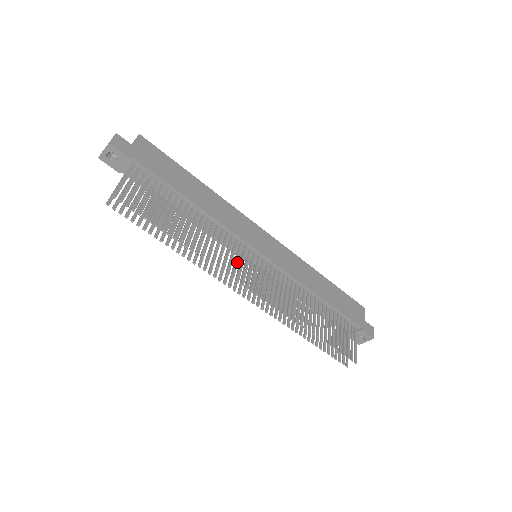
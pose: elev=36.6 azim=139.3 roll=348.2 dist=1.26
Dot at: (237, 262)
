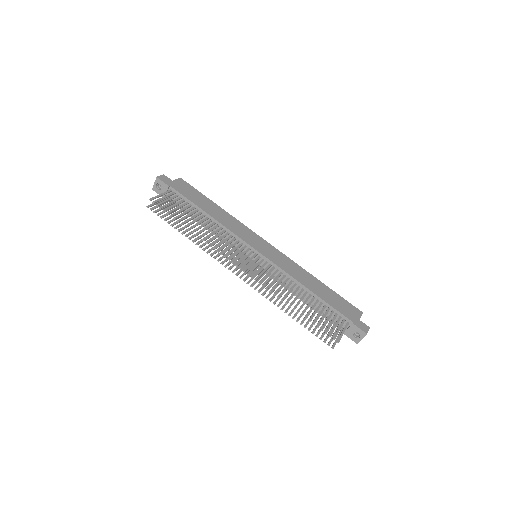
Dot at: (233, 251)
